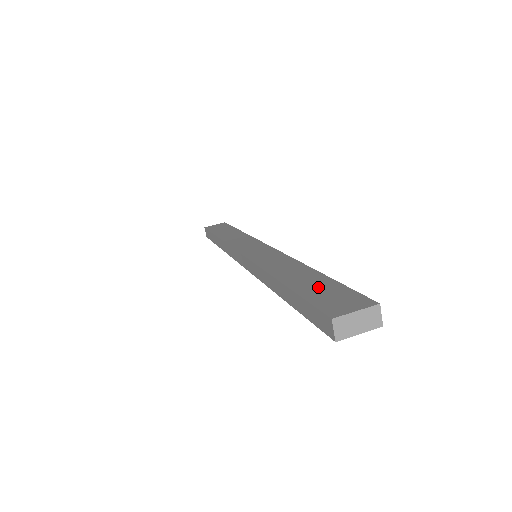
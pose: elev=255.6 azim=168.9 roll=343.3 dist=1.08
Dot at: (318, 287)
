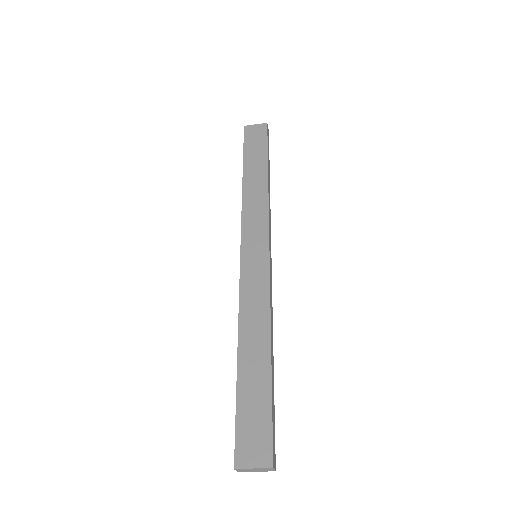
Dot at: (254, 400)
